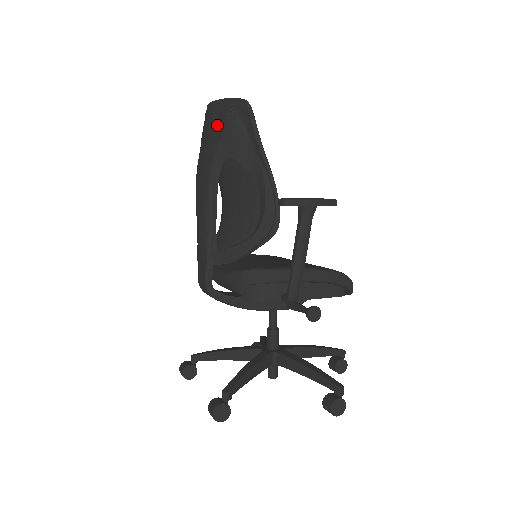
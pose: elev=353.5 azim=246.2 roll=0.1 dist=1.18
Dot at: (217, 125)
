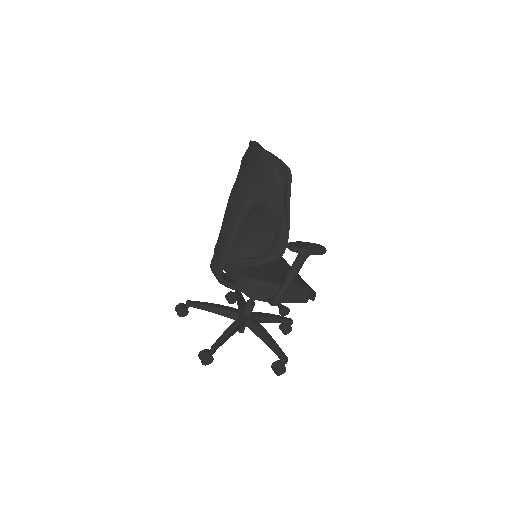
Dot at: (261, 173)
